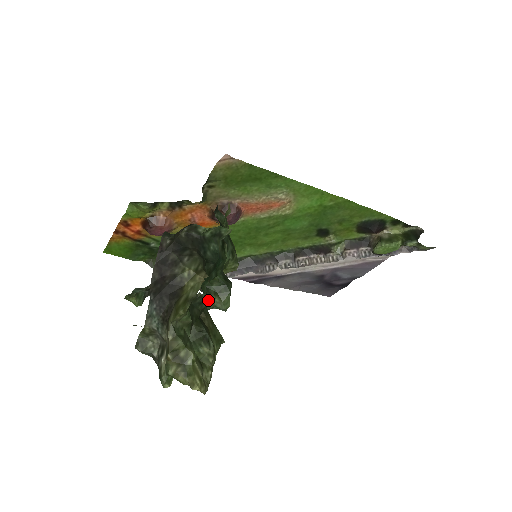
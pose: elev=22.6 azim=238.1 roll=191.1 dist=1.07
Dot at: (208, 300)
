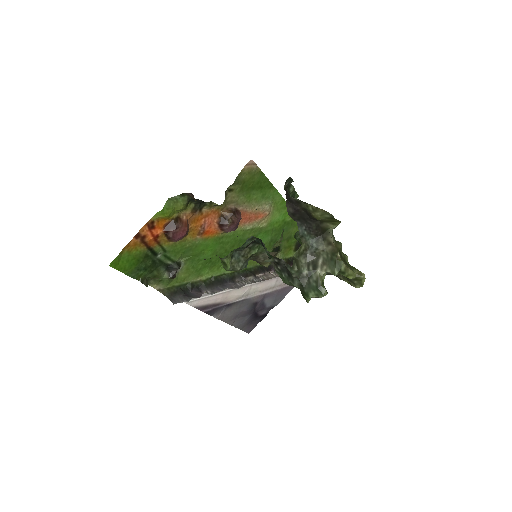
Dot at: occluded
